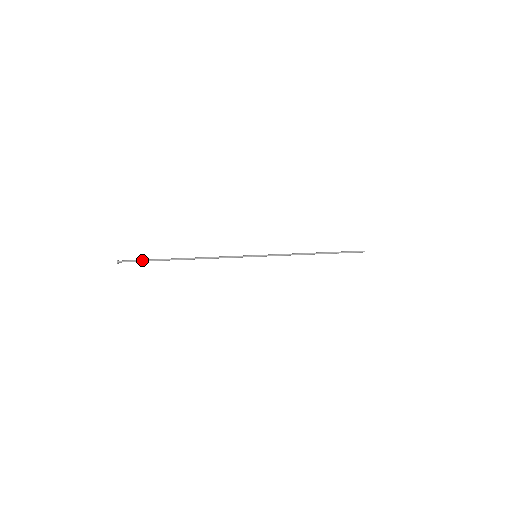
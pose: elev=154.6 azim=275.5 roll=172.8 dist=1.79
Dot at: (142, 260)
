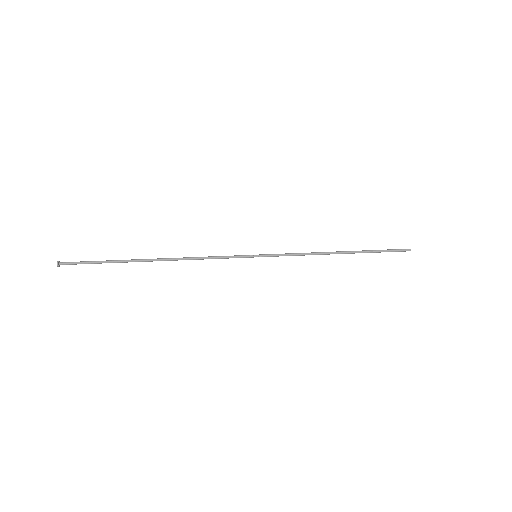
Dot at: (93, 261)
